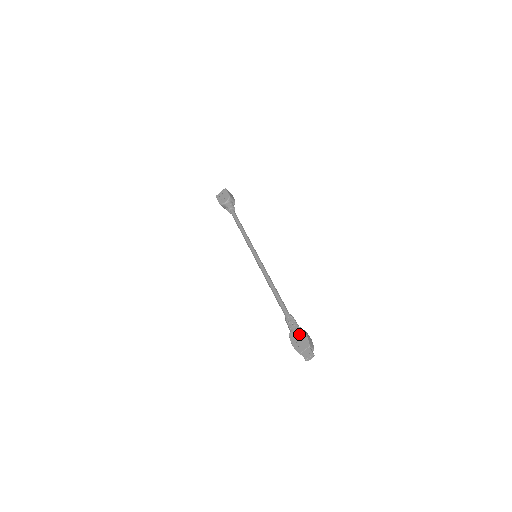
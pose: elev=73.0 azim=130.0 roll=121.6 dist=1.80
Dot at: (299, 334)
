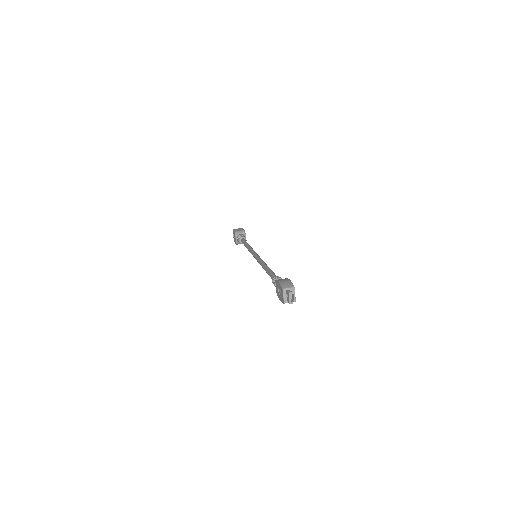
Dot at: (277, 287)
